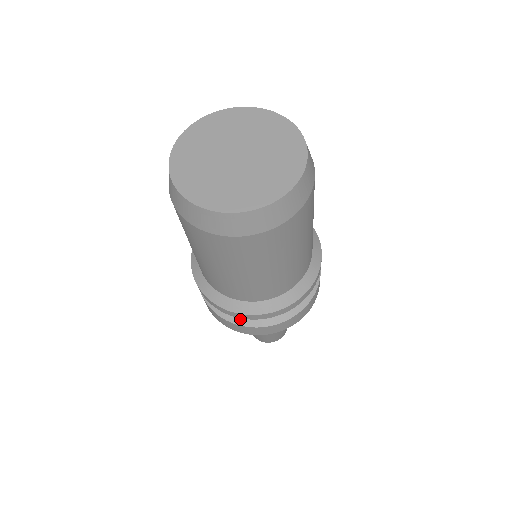
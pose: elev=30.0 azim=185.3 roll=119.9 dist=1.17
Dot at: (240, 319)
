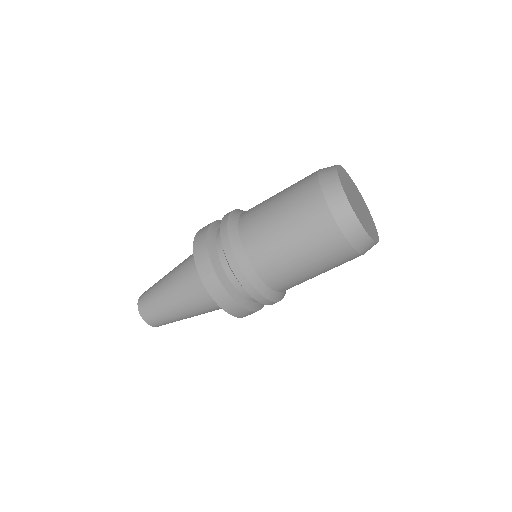
Dot at: (256, 307)
